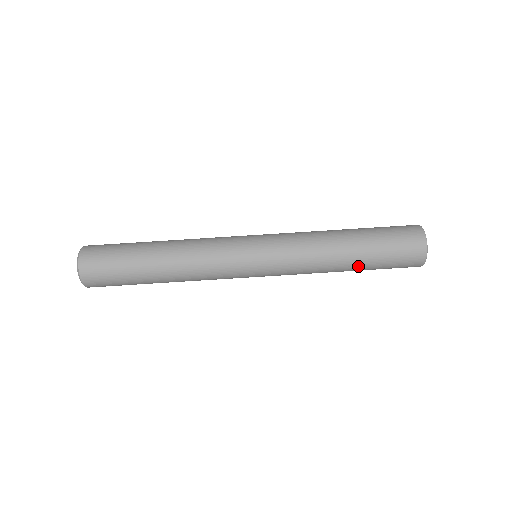
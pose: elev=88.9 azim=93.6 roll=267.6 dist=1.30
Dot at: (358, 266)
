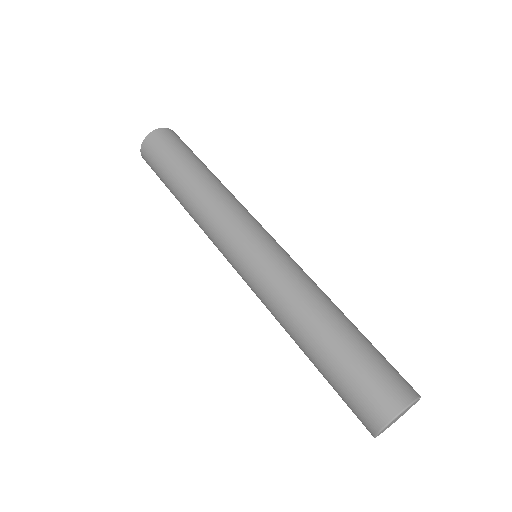
Dot at: (317, 351)
